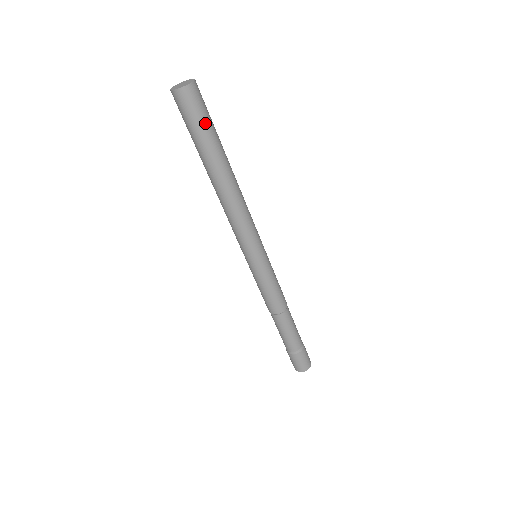
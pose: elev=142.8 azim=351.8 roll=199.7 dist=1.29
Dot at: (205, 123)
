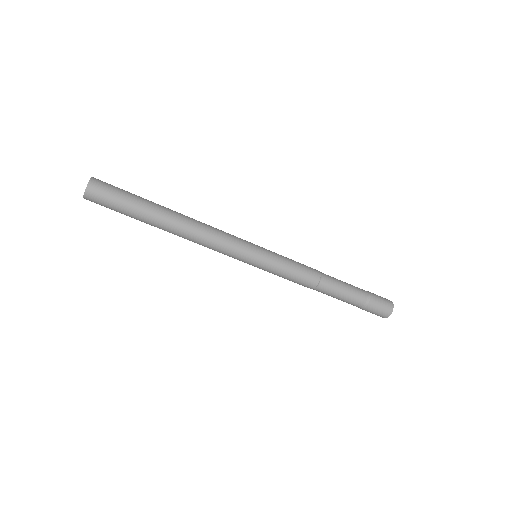
Dot at: (121, 203)
